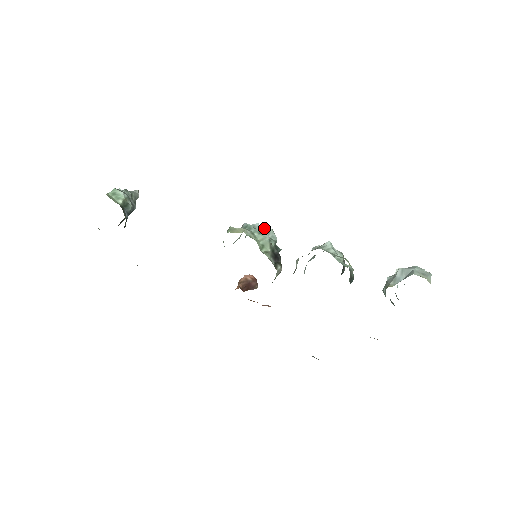
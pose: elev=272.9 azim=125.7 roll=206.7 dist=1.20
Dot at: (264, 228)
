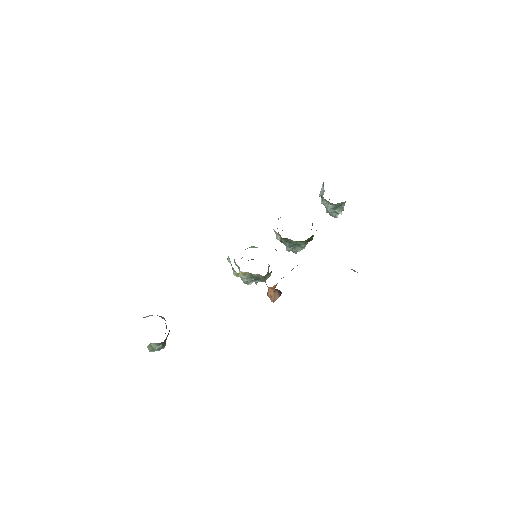
Dot at: occluded
